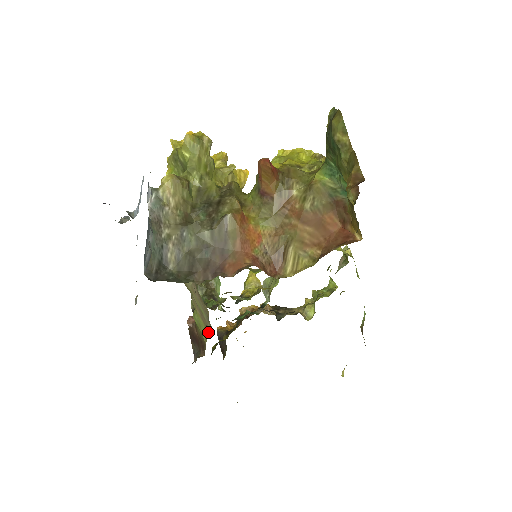
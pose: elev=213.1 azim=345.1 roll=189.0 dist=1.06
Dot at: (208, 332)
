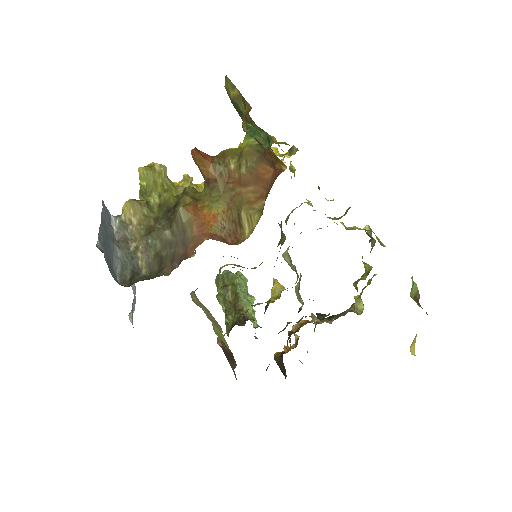
Dot at: occluded
